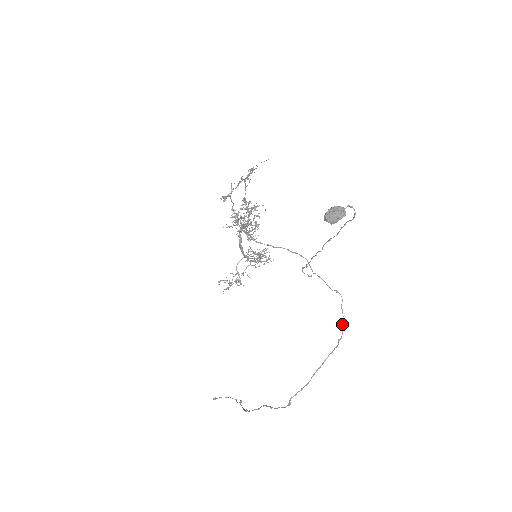
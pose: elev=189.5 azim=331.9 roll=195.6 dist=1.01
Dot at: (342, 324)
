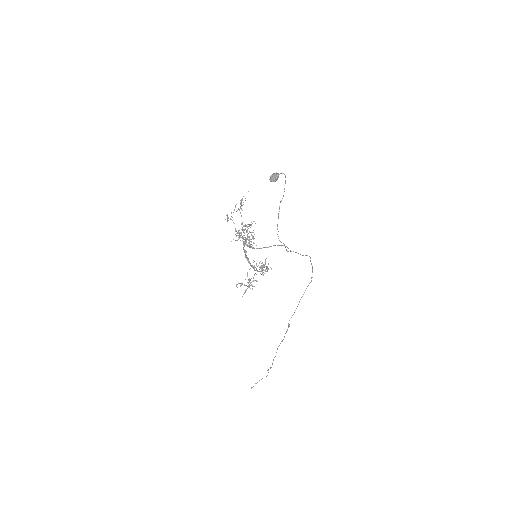
Dot at: (312, 269)
